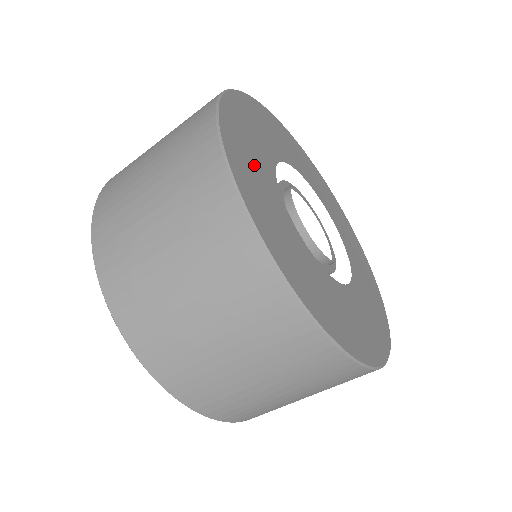
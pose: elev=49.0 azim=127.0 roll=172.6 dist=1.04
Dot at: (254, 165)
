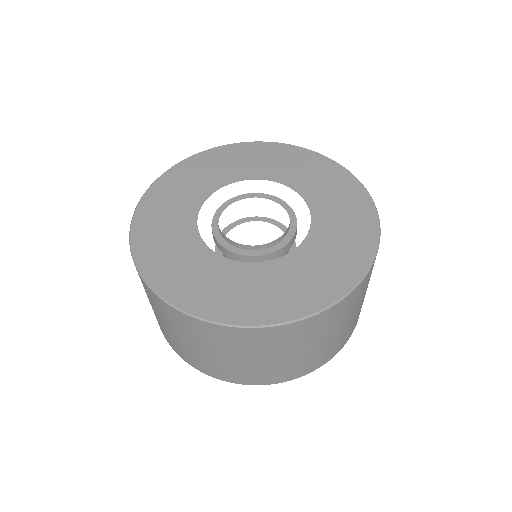
Dot at: (185, 267)
